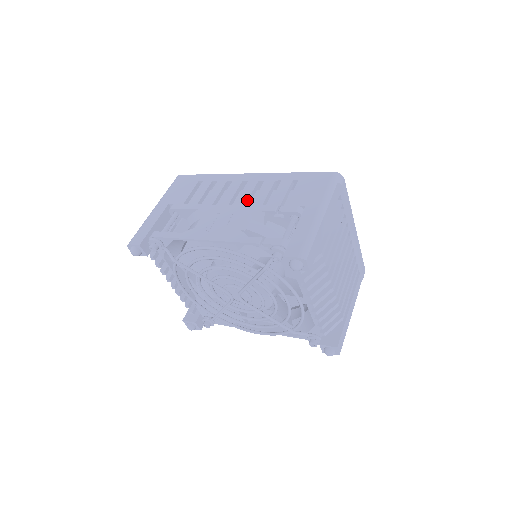
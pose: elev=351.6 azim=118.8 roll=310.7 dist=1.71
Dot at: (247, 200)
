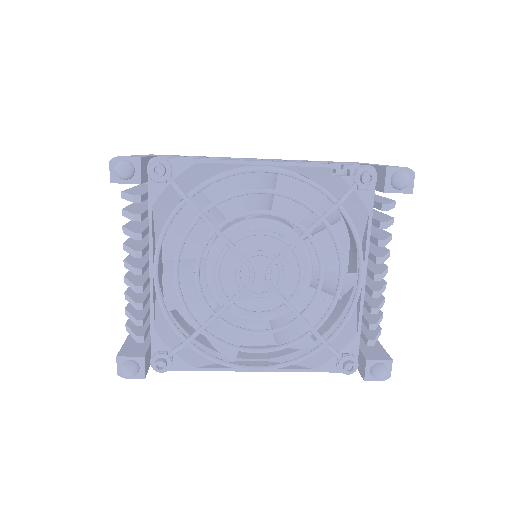
Dot at: occluded
